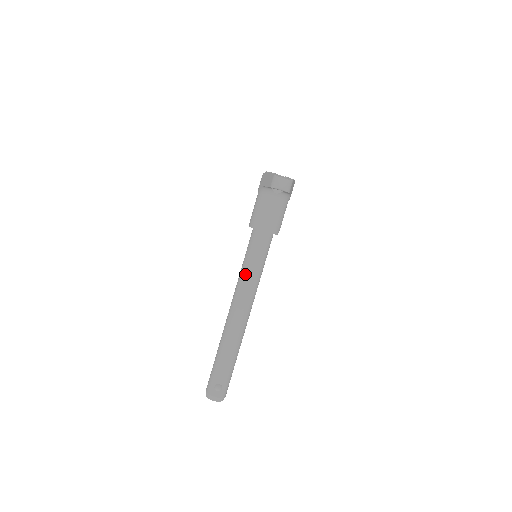
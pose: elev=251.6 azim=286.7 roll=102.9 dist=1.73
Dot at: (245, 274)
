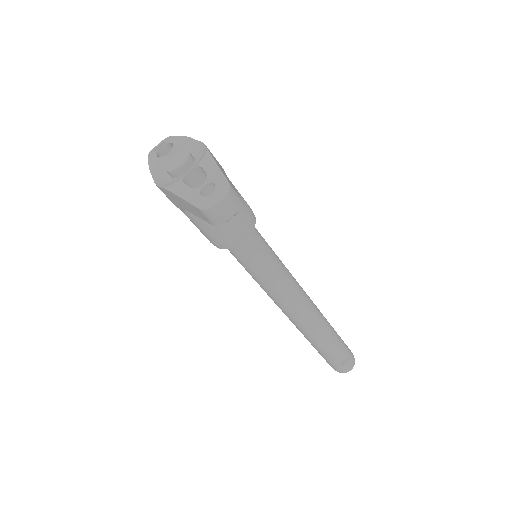
Dot at: (270, 287)
